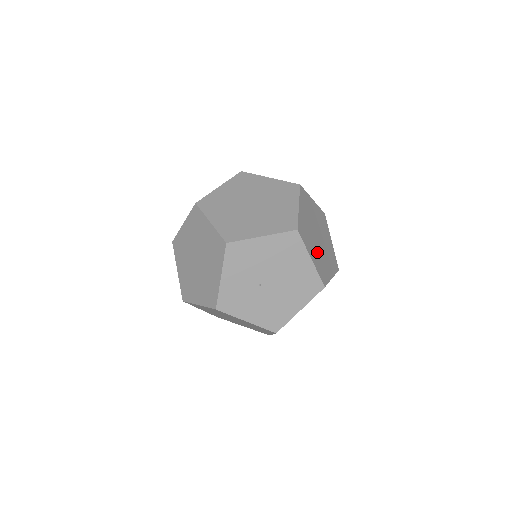
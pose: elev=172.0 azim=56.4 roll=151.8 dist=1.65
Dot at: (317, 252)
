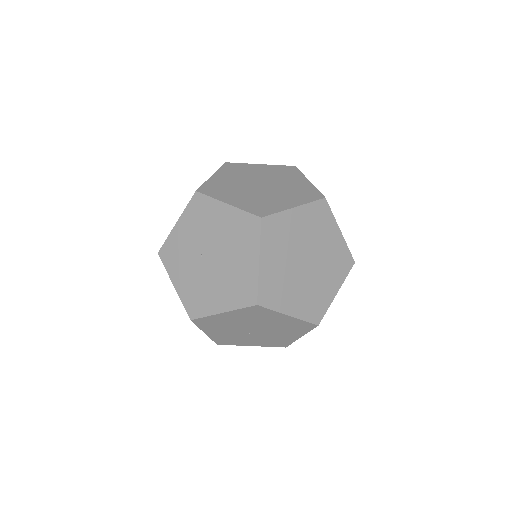
Dot at: (283, 269)
